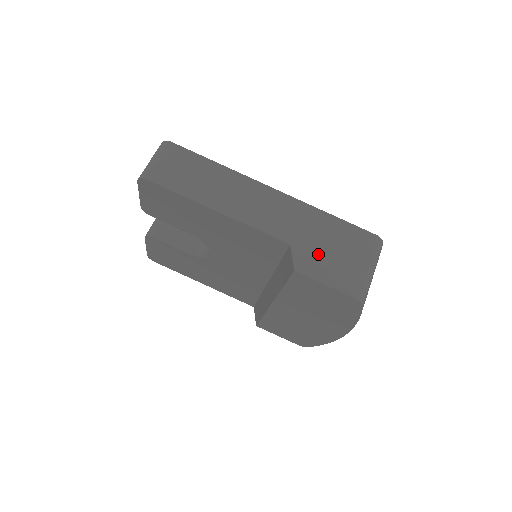
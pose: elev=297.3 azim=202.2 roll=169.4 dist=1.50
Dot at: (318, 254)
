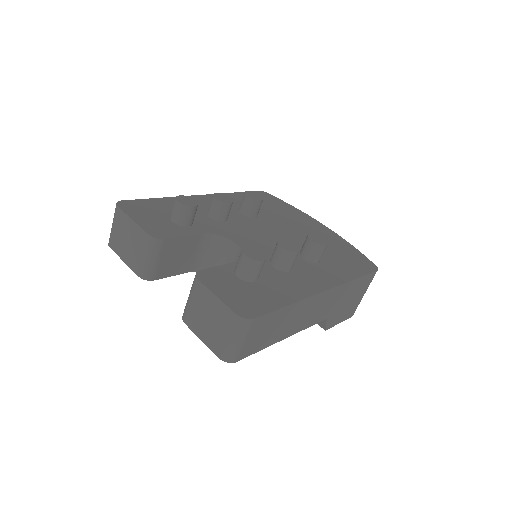
Dot at: (341, 310)
